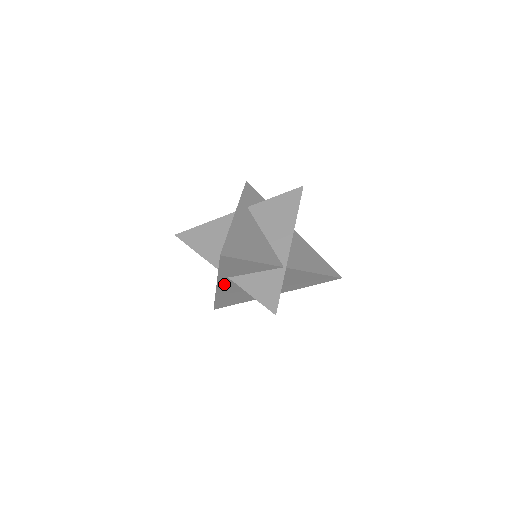
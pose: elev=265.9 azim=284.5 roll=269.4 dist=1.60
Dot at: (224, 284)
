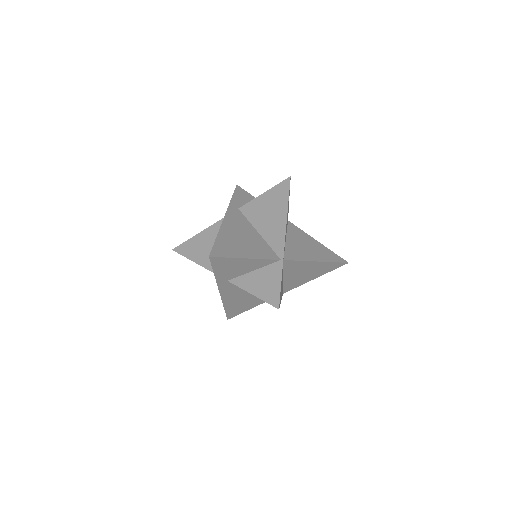
Dot at: (226, 289)
